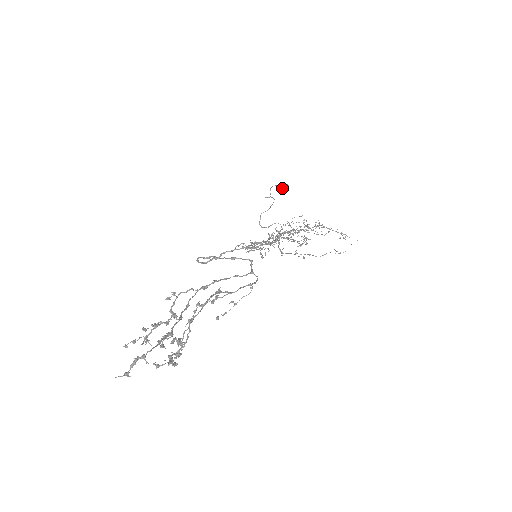
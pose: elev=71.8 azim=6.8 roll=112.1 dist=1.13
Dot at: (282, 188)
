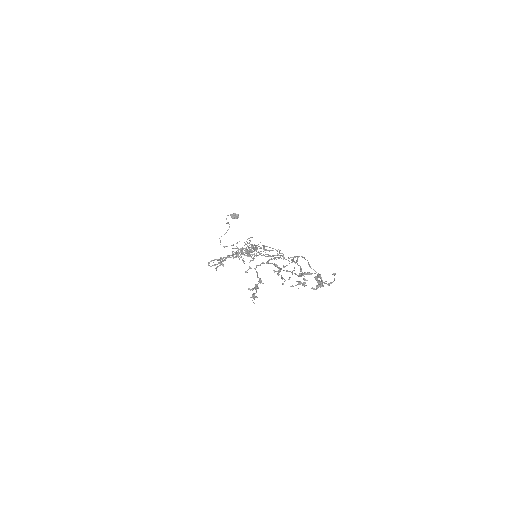
Dot at: (234, 217)
